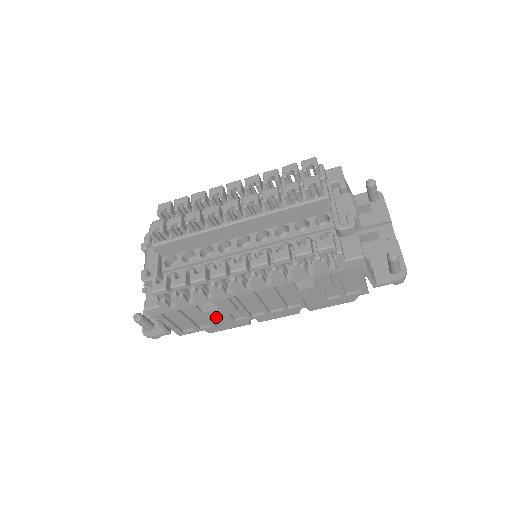
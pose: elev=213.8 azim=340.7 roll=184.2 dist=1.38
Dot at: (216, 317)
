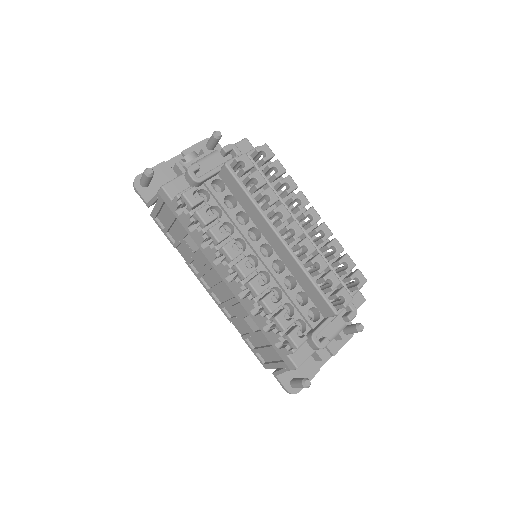
Dot at: occluded
